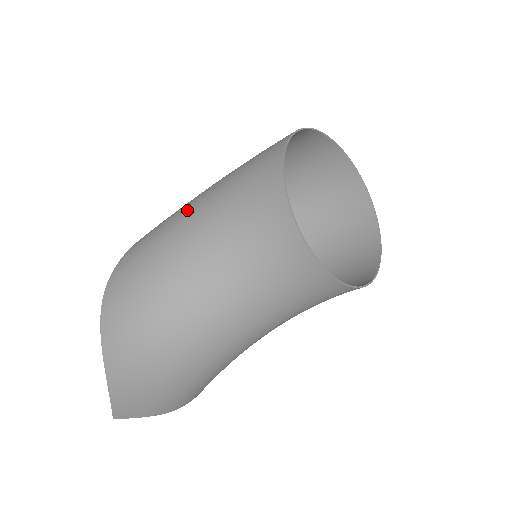
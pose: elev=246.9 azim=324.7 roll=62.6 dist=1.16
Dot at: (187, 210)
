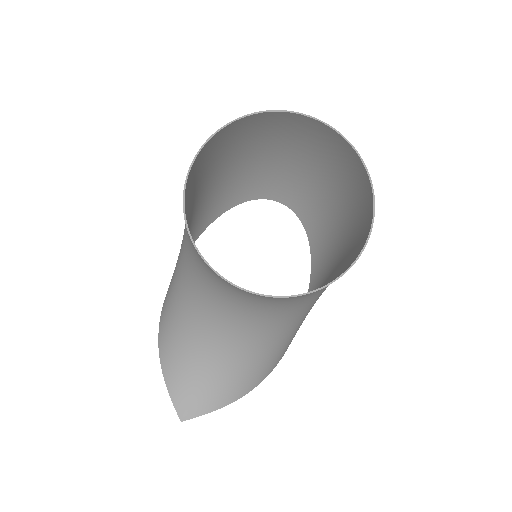
Dot at: occluded
